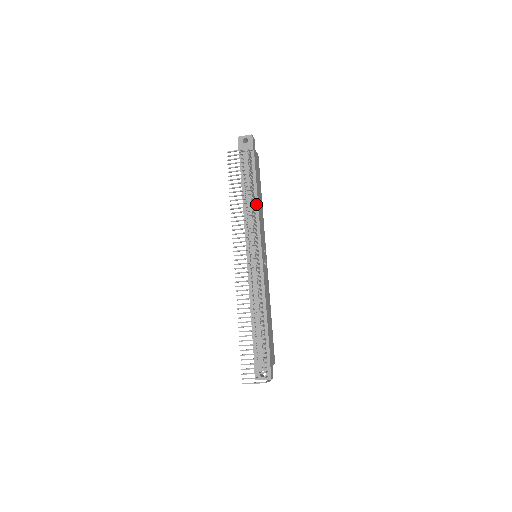
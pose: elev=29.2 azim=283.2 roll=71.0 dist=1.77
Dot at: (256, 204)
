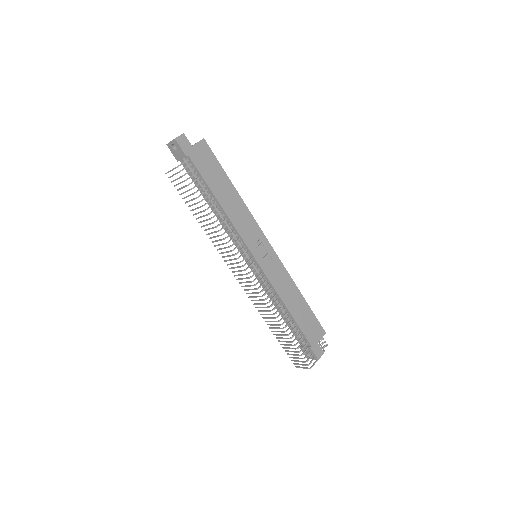
Dot at: (224, 213)
